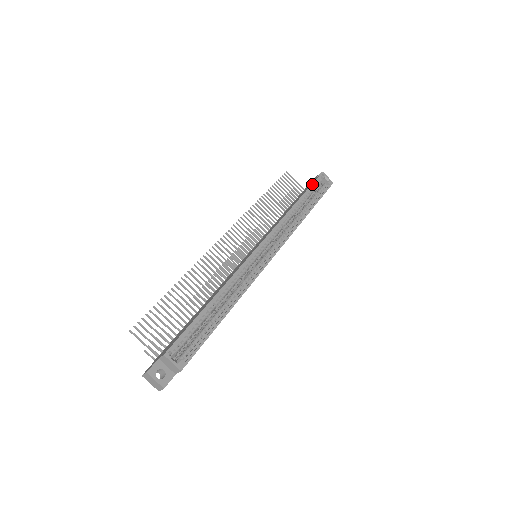
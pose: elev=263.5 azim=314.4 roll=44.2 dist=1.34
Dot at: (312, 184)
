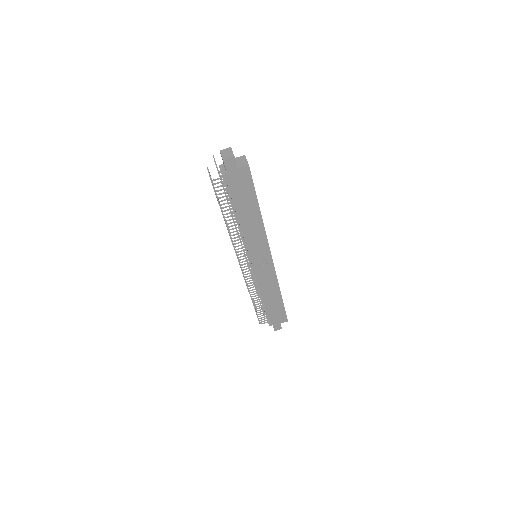
Dot at: occluded
